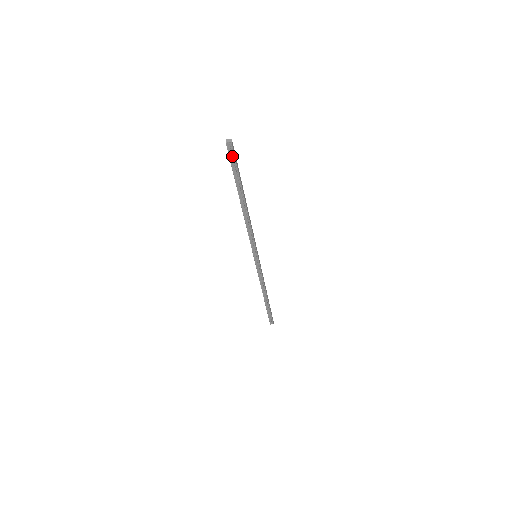
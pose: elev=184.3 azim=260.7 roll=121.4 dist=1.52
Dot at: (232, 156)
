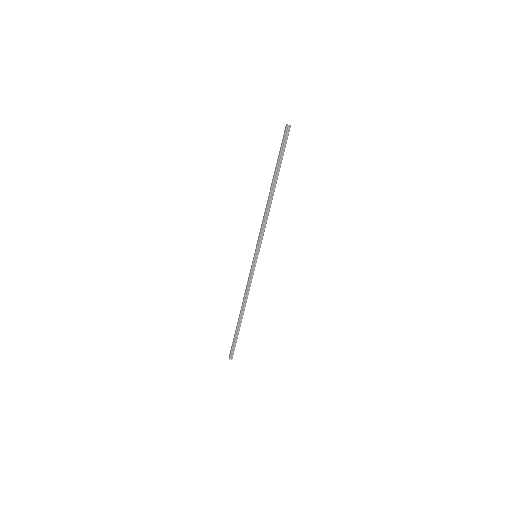
Dot at: (285, 139)
